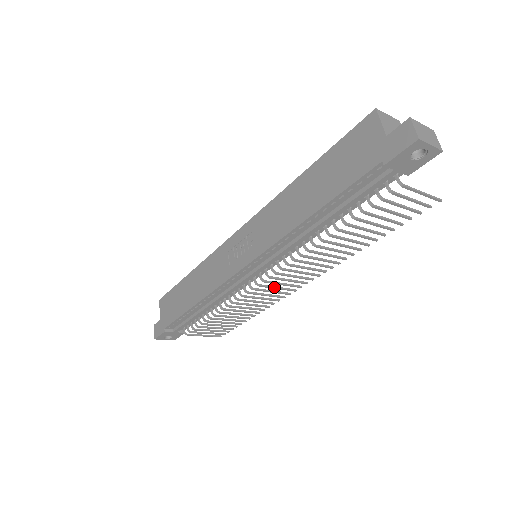
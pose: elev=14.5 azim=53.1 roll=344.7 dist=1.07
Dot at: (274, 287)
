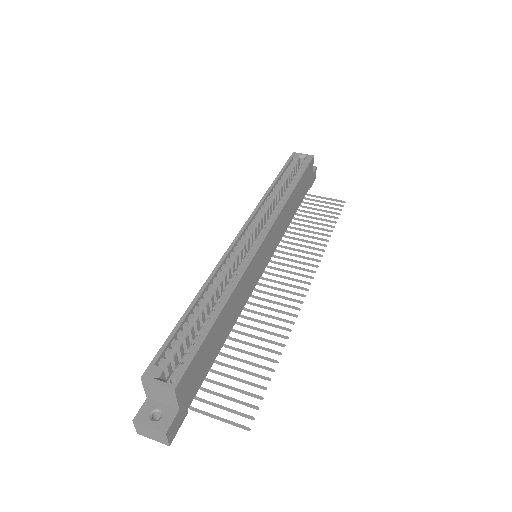
Dot at: occluded
